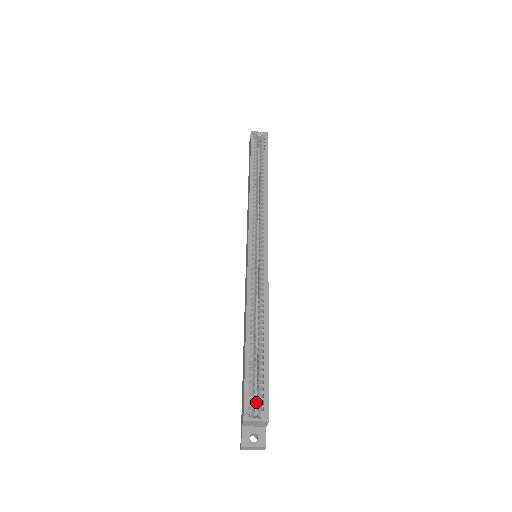
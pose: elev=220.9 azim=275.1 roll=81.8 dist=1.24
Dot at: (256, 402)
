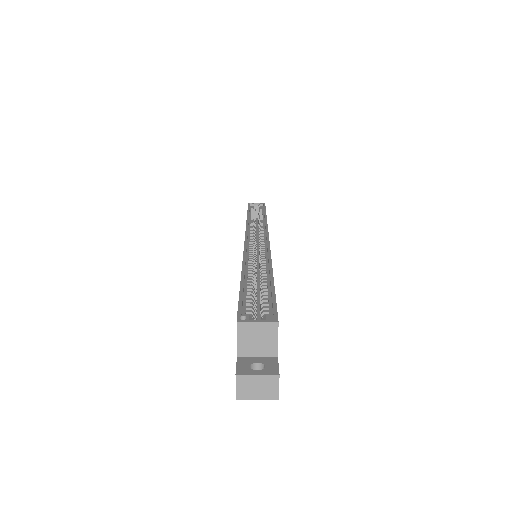
Dot at: occluded
